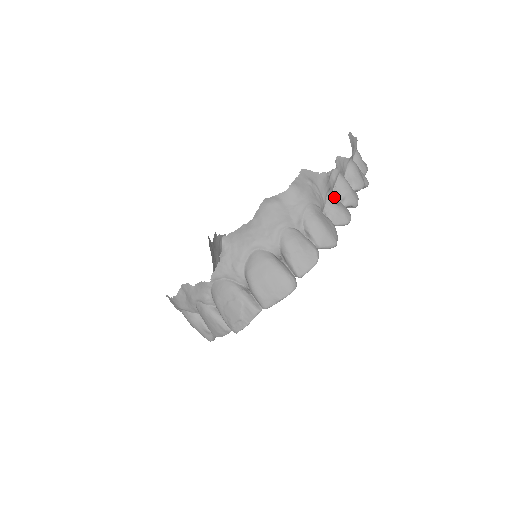
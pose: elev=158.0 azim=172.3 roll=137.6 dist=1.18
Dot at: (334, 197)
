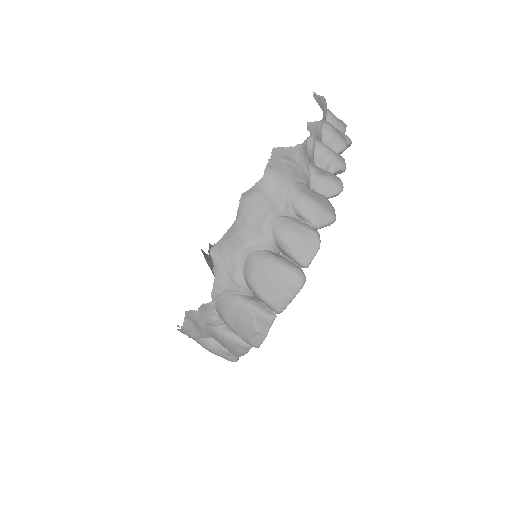
Dot at: (317, 168)
